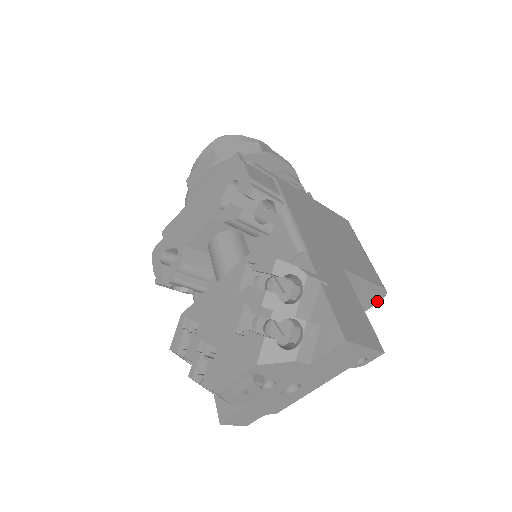
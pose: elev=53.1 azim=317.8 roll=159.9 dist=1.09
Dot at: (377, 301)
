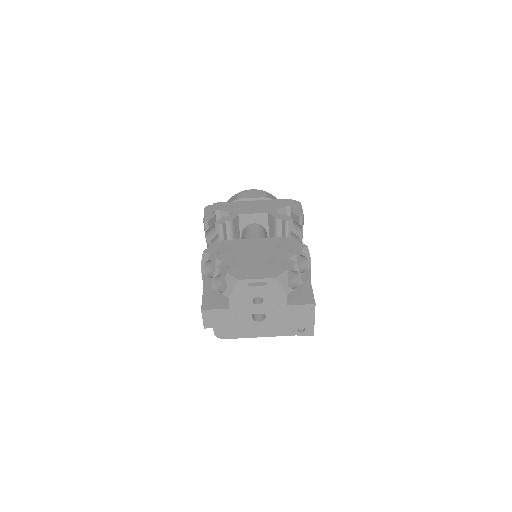
Dot at: (293, 334)
